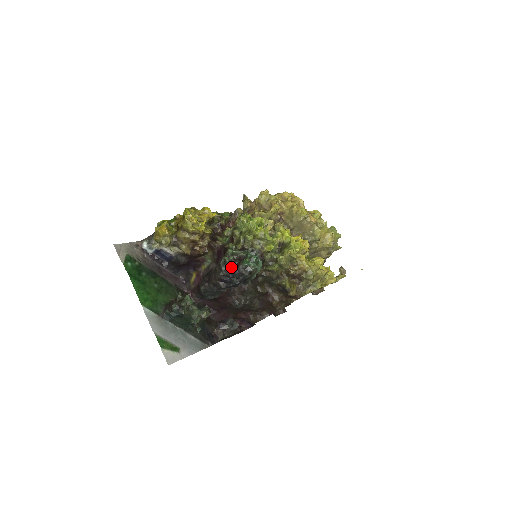
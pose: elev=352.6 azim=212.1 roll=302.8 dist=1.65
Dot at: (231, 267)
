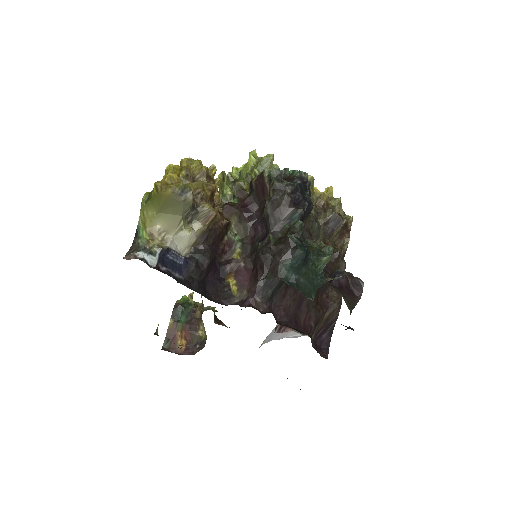
Dot at: (287, 183)
